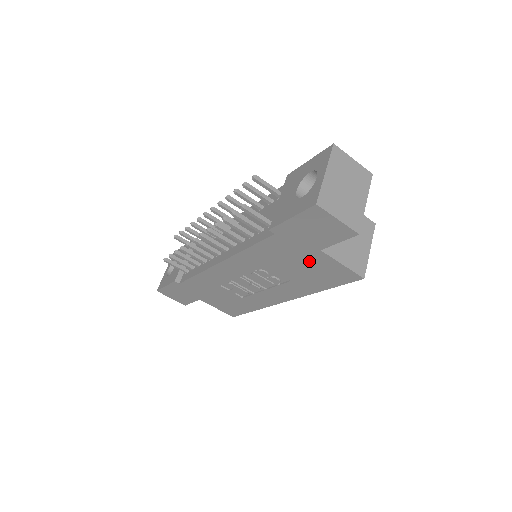
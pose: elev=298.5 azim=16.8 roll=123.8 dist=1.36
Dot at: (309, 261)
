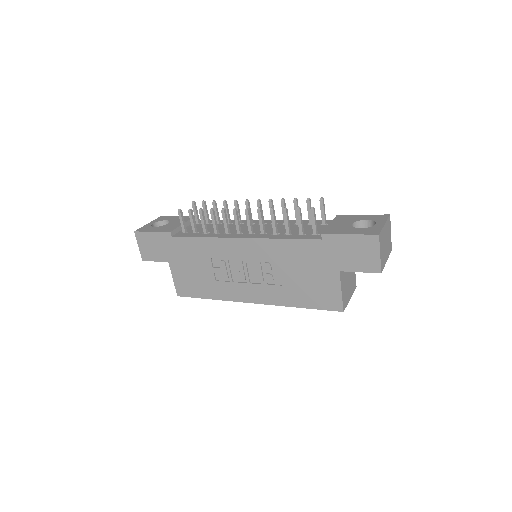
Dot at: (320, 276)
